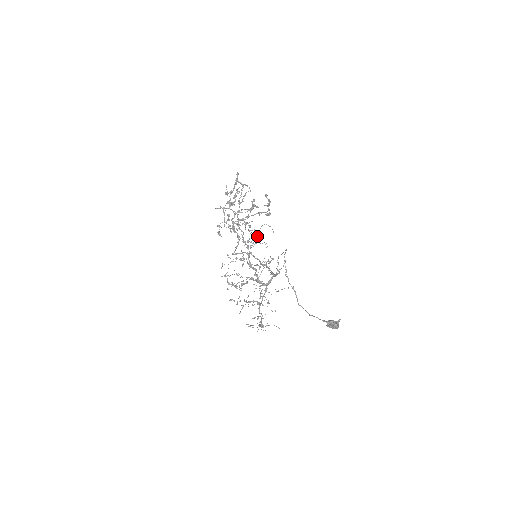
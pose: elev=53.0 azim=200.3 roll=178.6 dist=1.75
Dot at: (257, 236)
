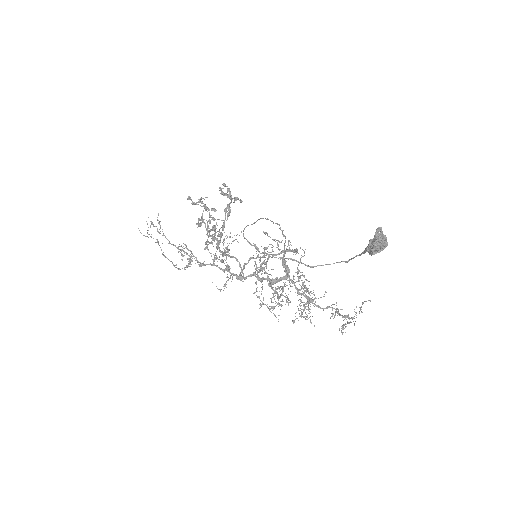
Dot at: occluded
